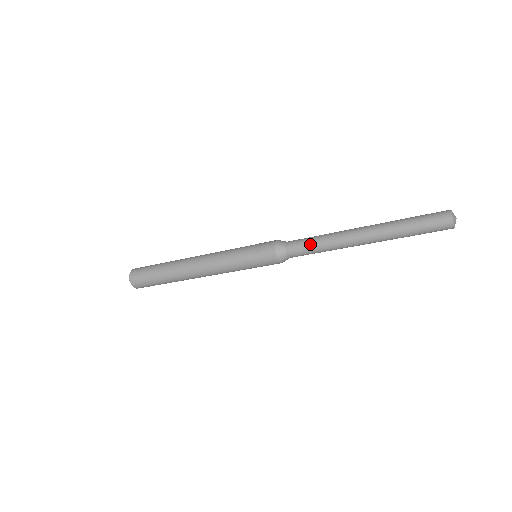
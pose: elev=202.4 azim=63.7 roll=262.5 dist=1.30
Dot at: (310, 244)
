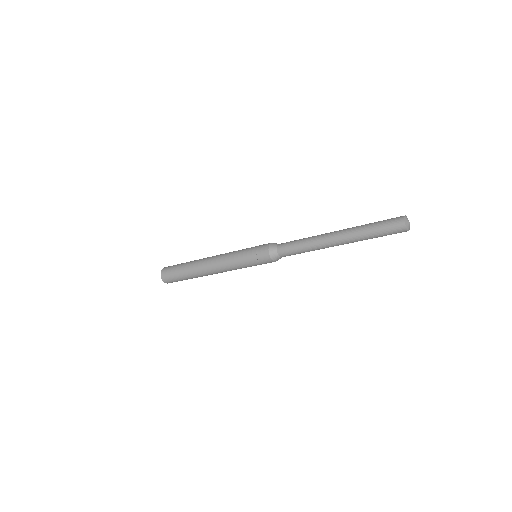
Dot at: (297, 250)
